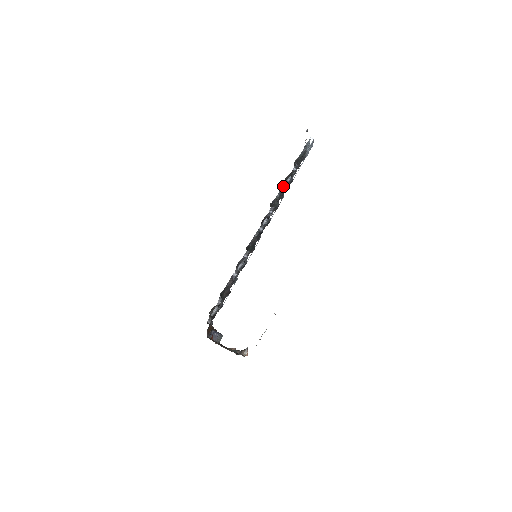
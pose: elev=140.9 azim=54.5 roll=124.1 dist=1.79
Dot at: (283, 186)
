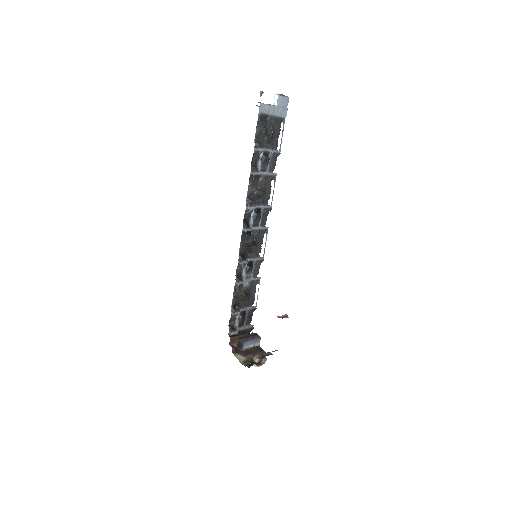
Dot at: (251, 174)
